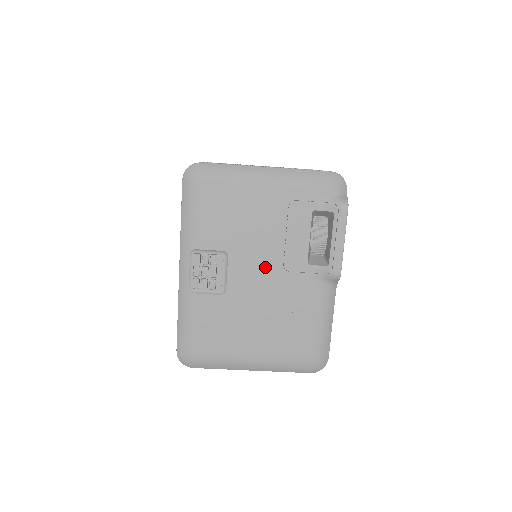
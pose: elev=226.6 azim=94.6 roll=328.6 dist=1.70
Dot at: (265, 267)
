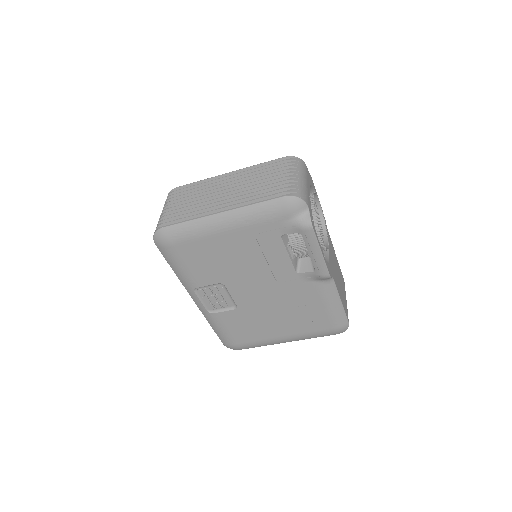
Dot at: (260, 284)
